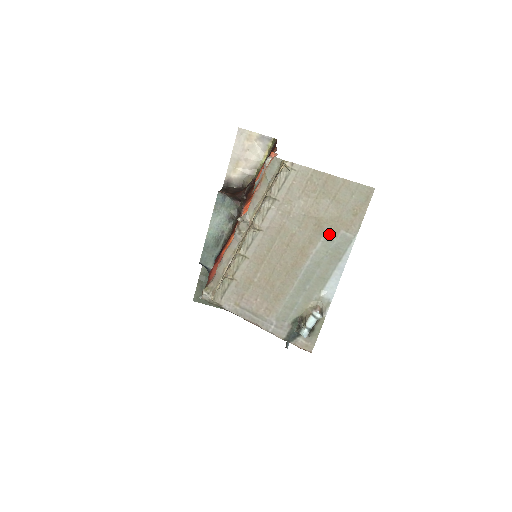
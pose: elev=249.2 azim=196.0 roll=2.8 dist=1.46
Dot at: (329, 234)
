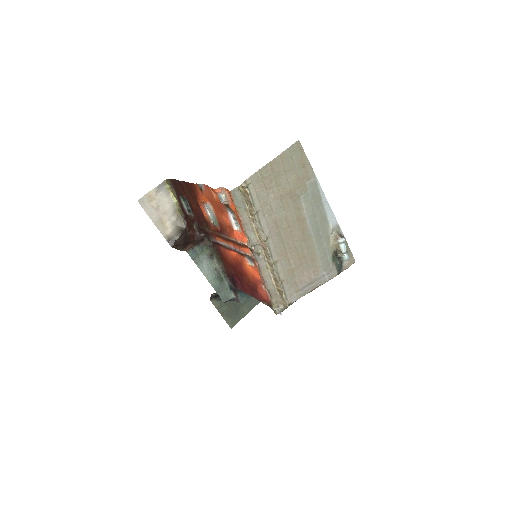
Dot at: (303, 193)
